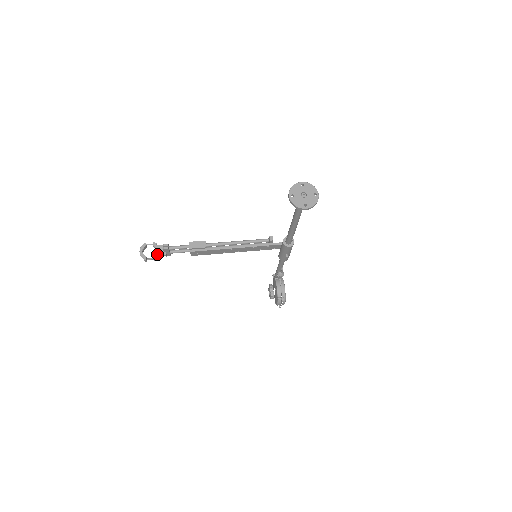
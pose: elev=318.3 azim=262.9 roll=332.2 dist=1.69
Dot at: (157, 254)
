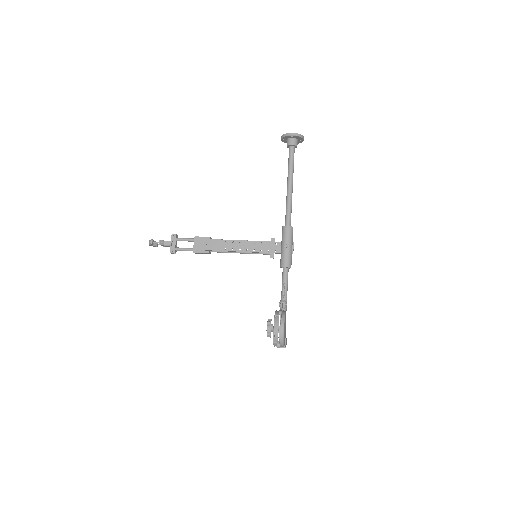
Dot at: occluded
